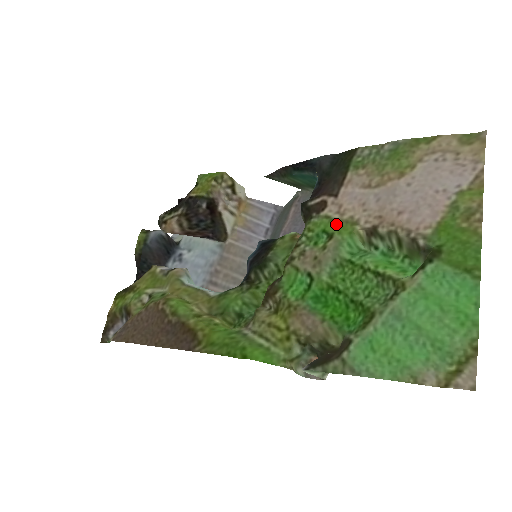
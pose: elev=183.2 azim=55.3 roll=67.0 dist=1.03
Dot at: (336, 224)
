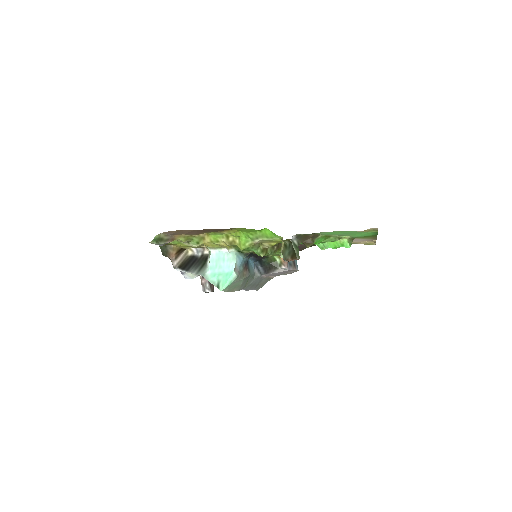
Dot at: occluded
